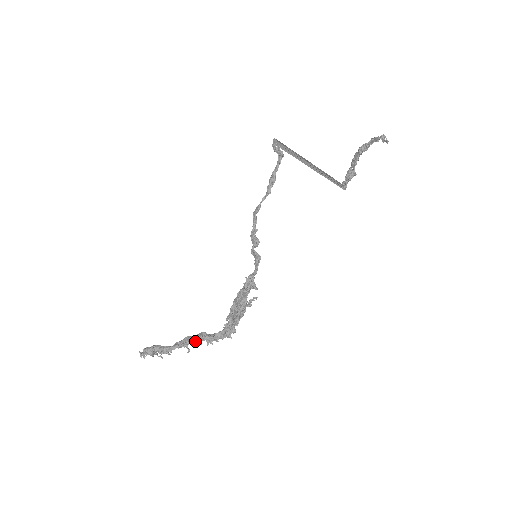
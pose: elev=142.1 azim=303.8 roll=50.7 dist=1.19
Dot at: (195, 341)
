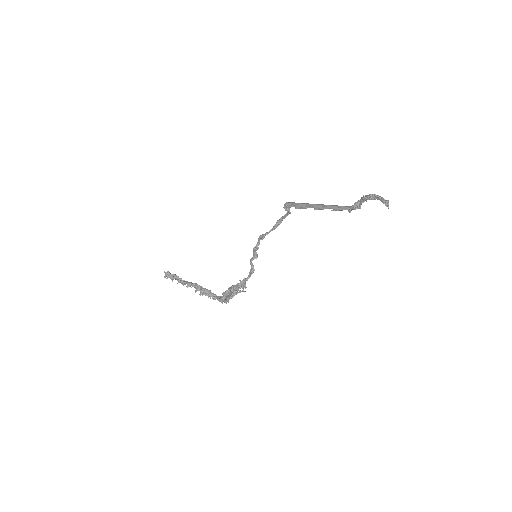
Dot at: (200, 293)
